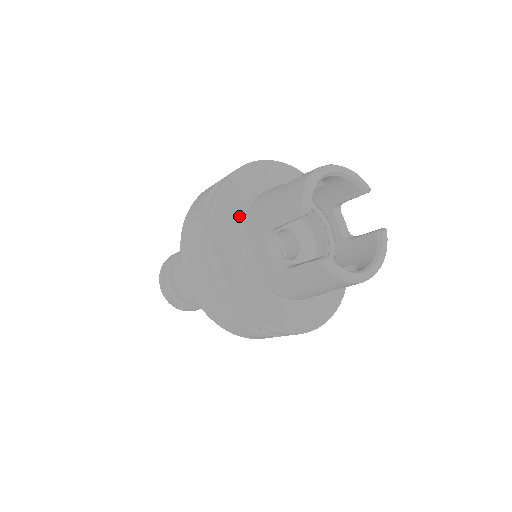
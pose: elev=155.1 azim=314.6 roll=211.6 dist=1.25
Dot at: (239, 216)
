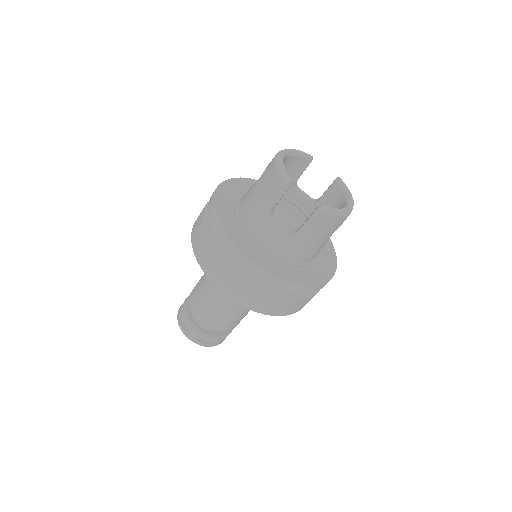
Dot at: (237, 222)
